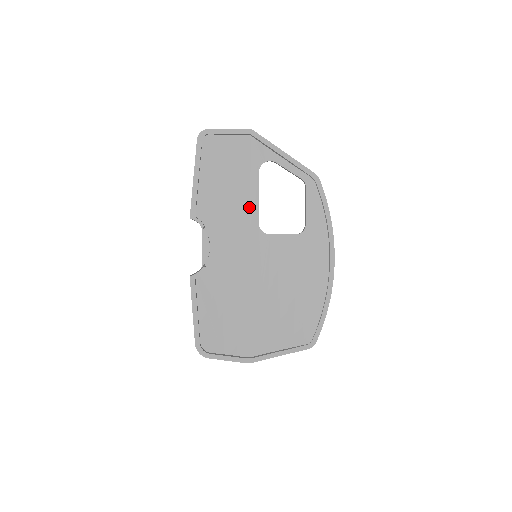
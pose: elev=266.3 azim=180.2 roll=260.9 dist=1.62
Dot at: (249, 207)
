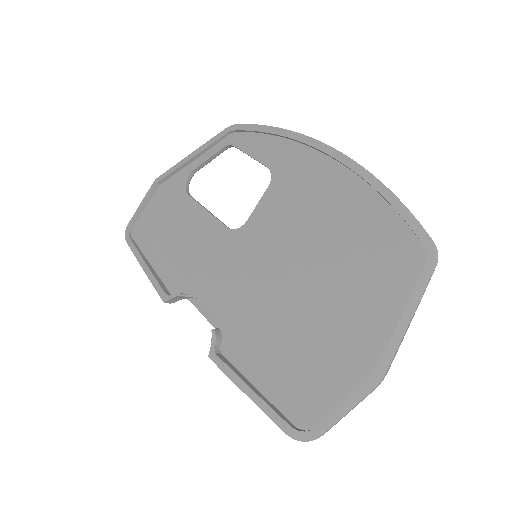
Dot at: (207, 228)
